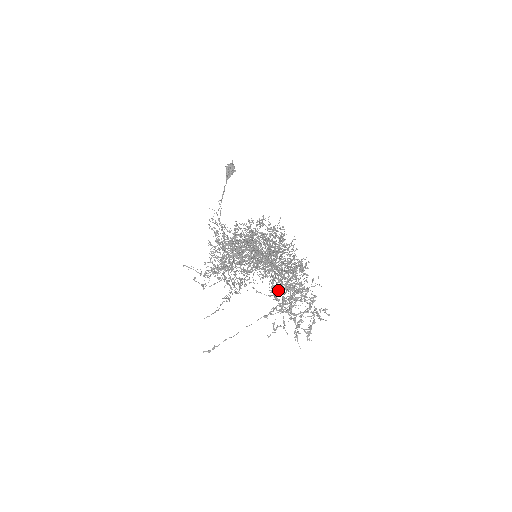
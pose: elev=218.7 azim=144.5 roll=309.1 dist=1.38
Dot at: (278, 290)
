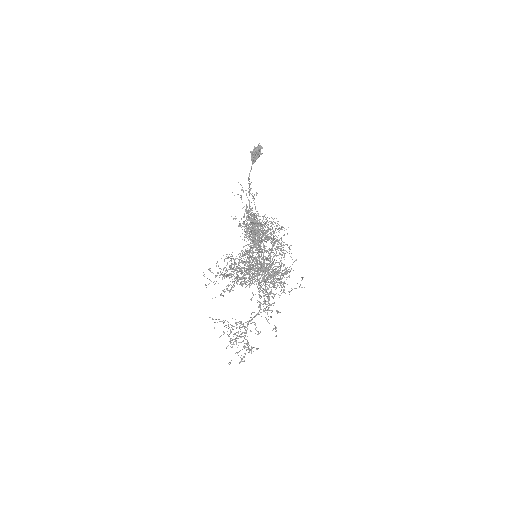
Dot at: (232, 326)
